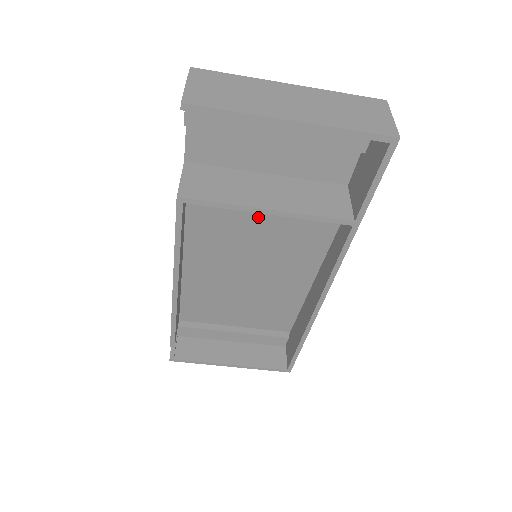
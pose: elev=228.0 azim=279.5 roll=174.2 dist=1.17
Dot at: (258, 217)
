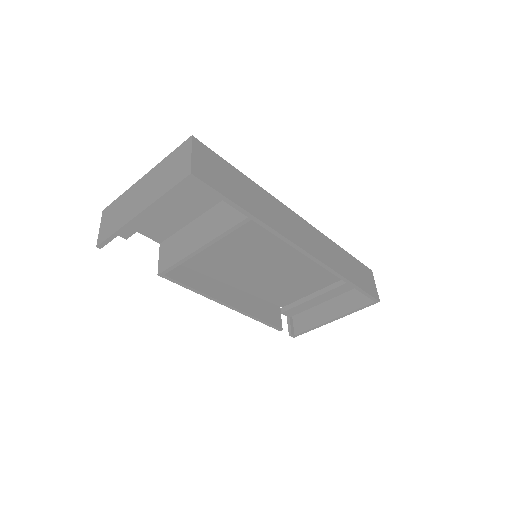
Dot at: (219, 243)
